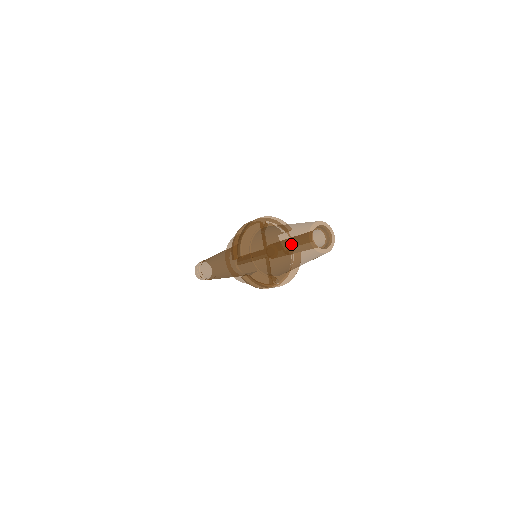
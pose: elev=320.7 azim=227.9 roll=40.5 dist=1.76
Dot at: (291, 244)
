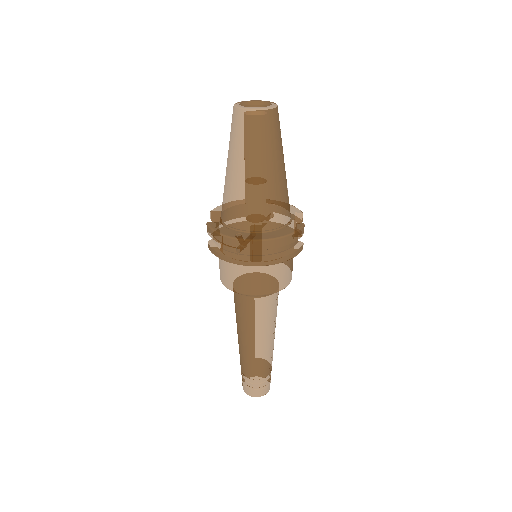
Dot at: occluded
